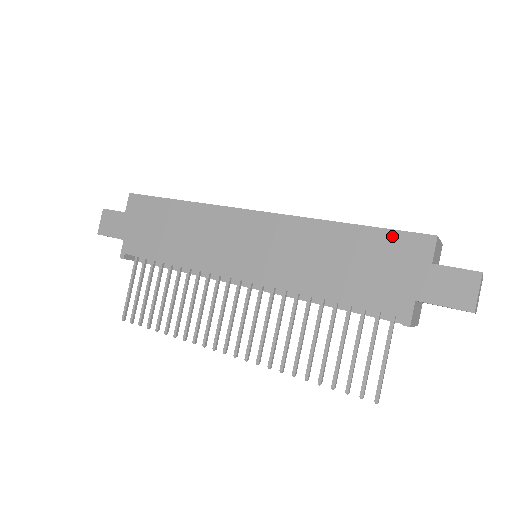
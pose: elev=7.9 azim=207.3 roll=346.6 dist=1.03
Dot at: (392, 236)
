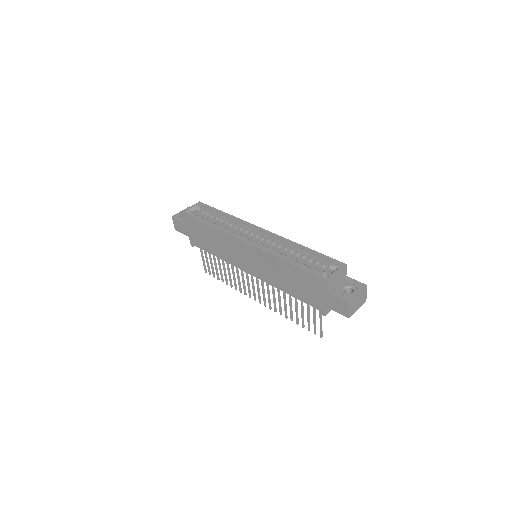
Dot at: (309, 275)
